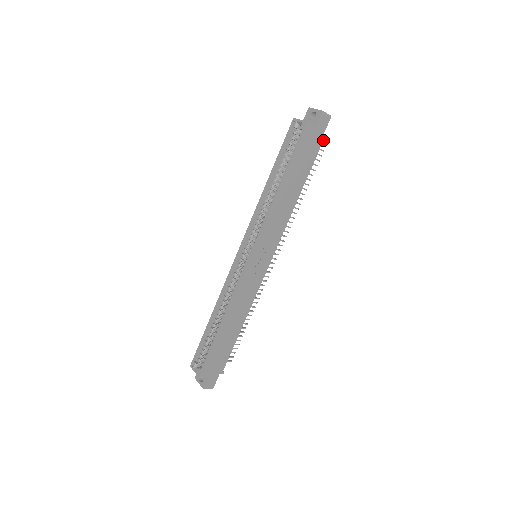
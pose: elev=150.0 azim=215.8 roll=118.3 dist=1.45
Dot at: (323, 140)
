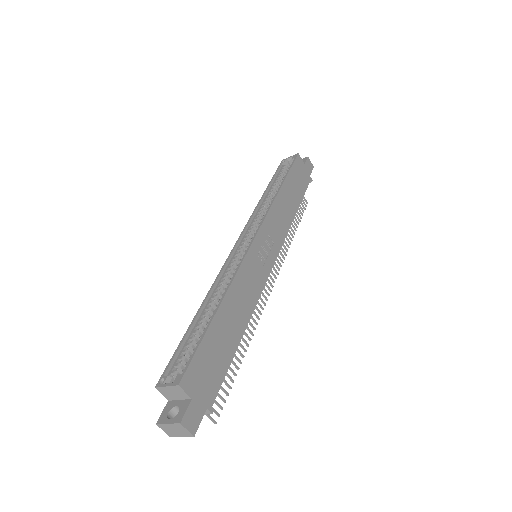
Dot at: (310, 181)
